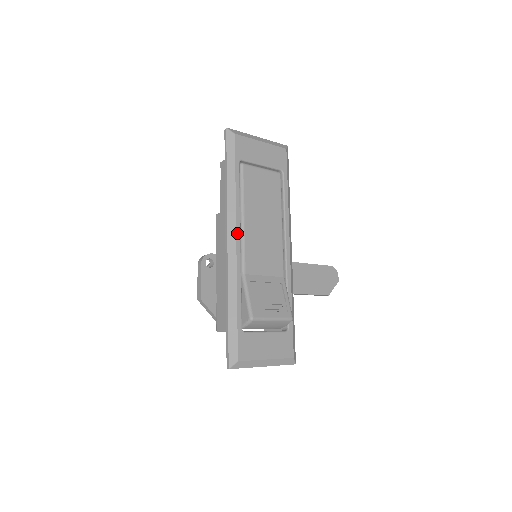
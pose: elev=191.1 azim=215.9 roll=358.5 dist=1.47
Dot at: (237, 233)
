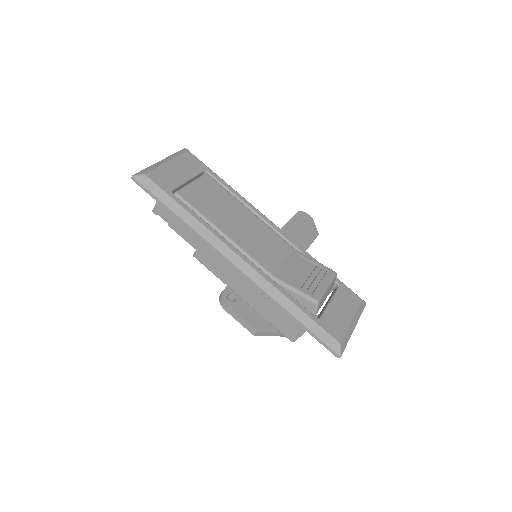
Dot at: (234, 251)
